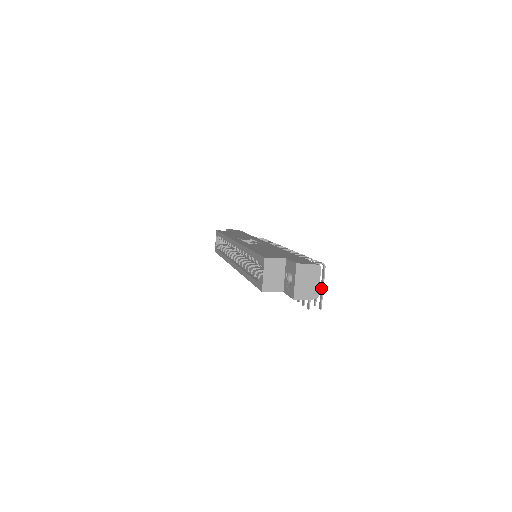
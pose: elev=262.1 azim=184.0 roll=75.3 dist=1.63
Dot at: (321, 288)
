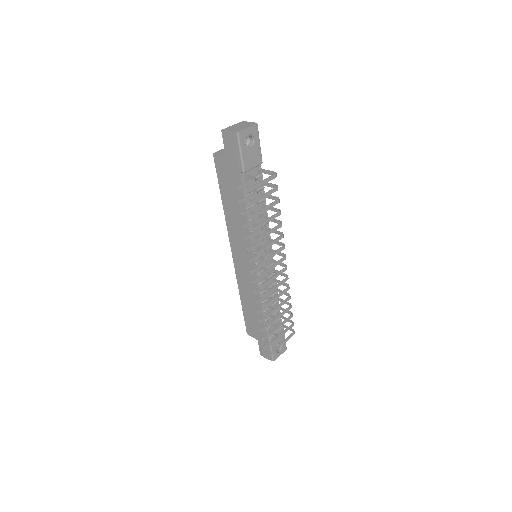
Dot at: (260, 184)
